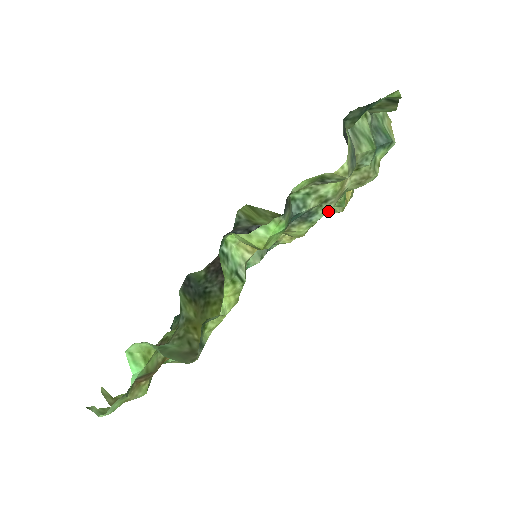
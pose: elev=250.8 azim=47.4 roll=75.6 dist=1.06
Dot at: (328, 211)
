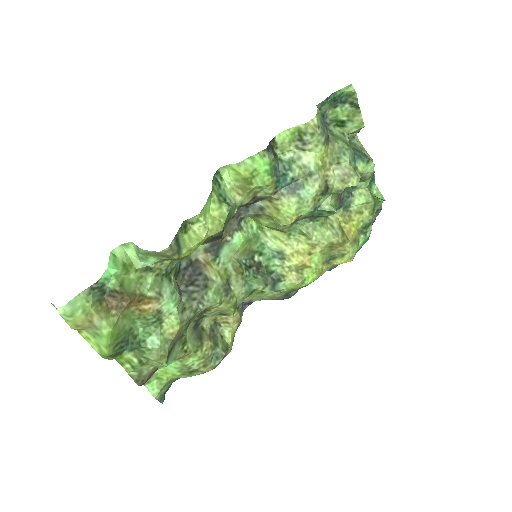
Dot at: (314, 191)
